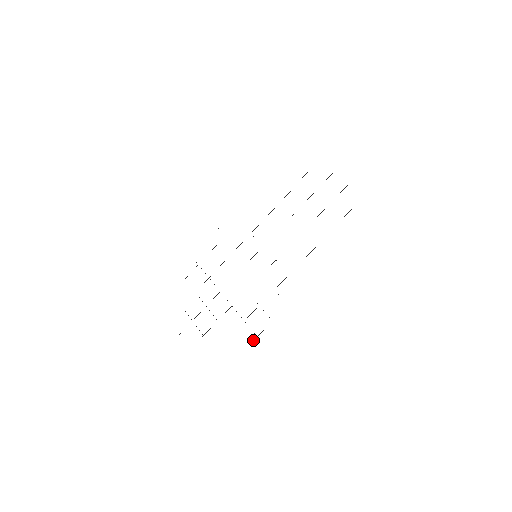
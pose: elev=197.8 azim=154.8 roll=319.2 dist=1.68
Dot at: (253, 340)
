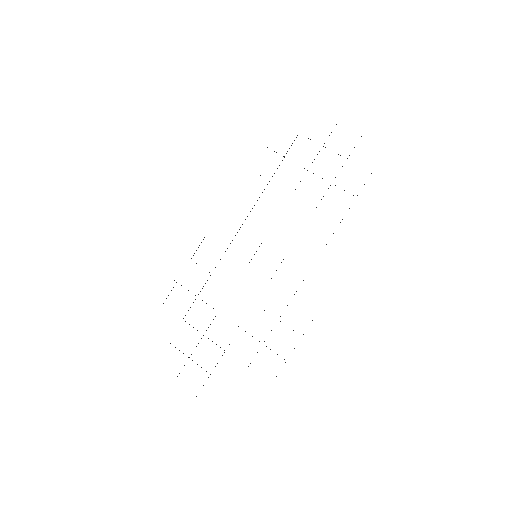
Dot at: occluded
